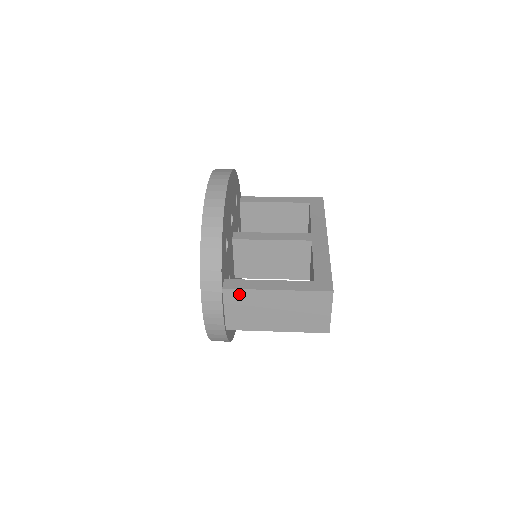
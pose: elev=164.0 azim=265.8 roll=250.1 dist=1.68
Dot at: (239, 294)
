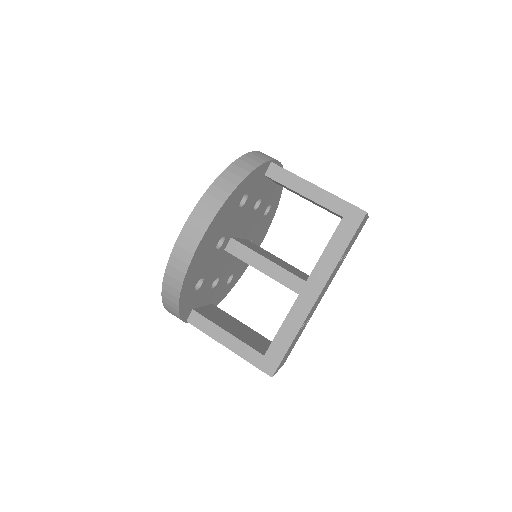
Dot at: occluded
